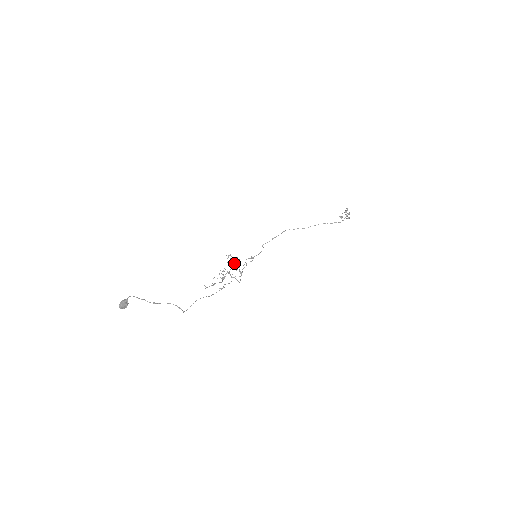
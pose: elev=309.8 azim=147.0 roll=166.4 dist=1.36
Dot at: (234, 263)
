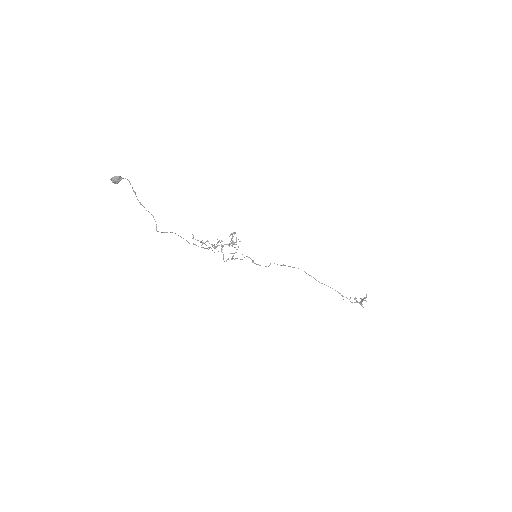
Dot at: (233, 241)
